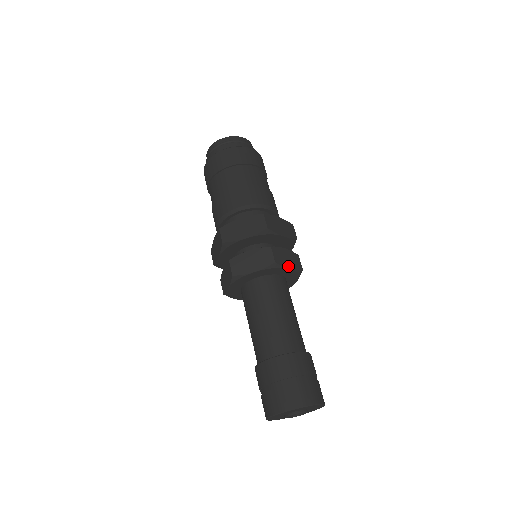
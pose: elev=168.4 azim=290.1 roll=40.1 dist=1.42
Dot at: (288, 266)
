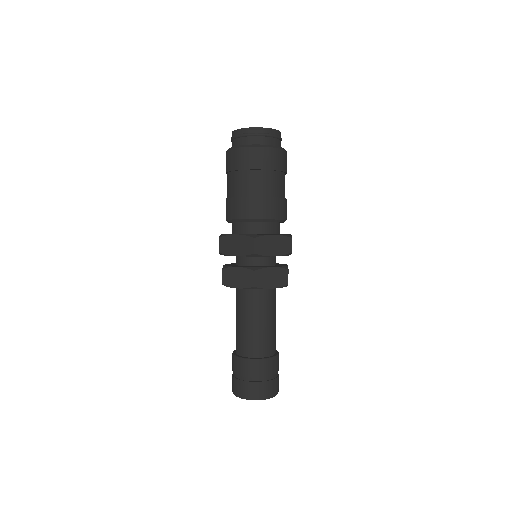
Dot at: (270, 286)
